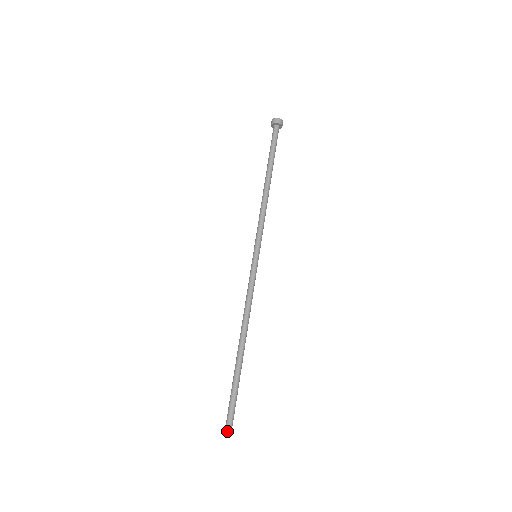
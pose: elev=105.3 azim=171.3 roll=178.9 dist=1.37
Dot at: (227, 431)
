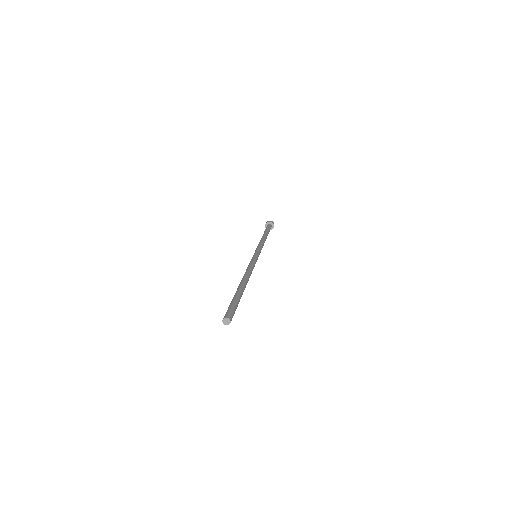
Dot at: (225, 316)
